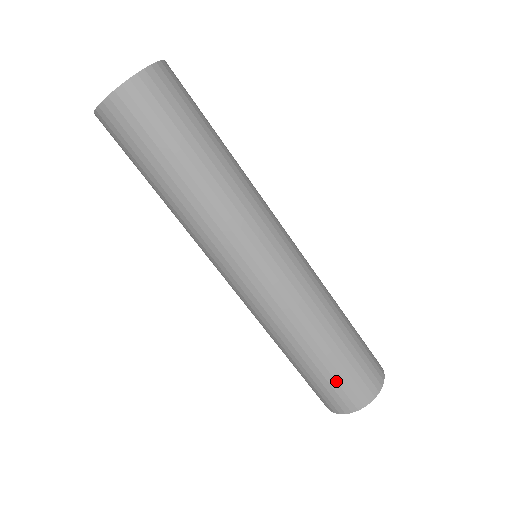
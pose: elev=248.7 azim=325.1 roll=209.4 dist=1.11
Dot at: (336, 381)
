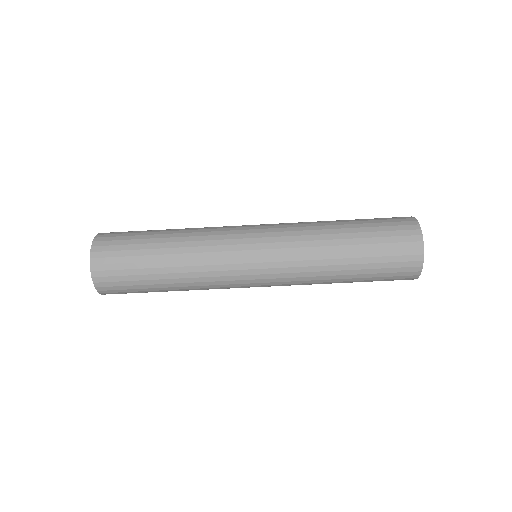
Dot at: occluded
